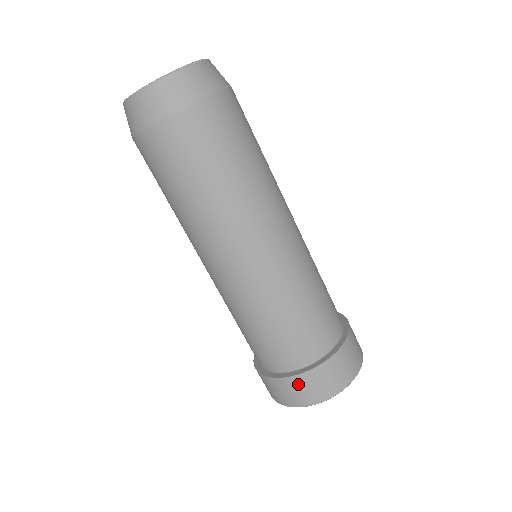
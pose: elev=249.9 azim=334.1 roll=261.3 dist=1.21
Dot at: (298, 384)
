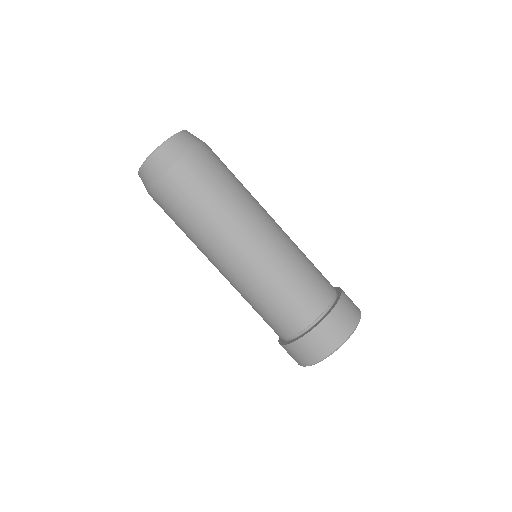
Dot at: (299, 348)
